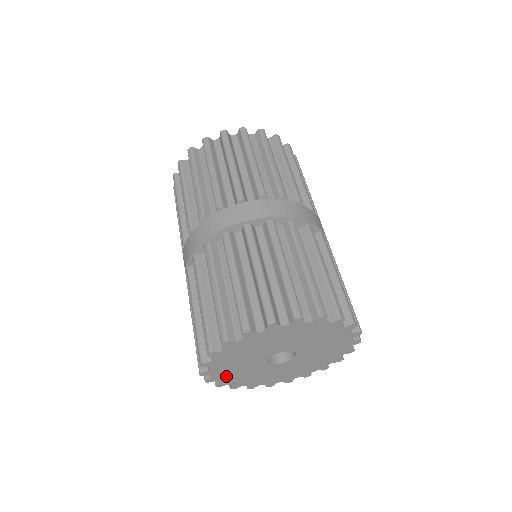
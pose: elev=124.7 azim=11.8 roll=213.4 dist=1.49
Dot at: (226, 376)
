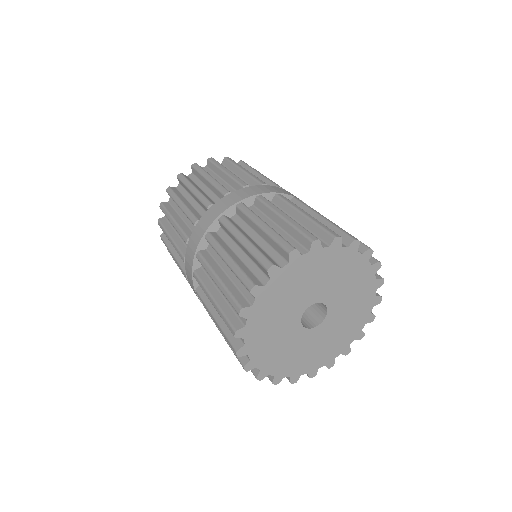
Dot at: (260, 315)
